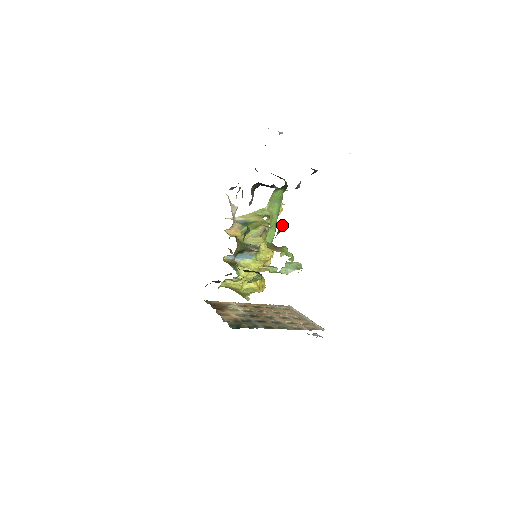
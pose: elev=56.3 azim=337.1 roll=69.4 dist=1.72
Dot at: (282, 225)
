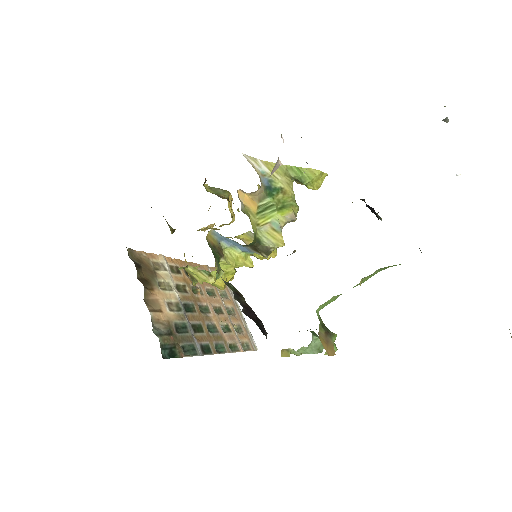
Dot at: occluded
